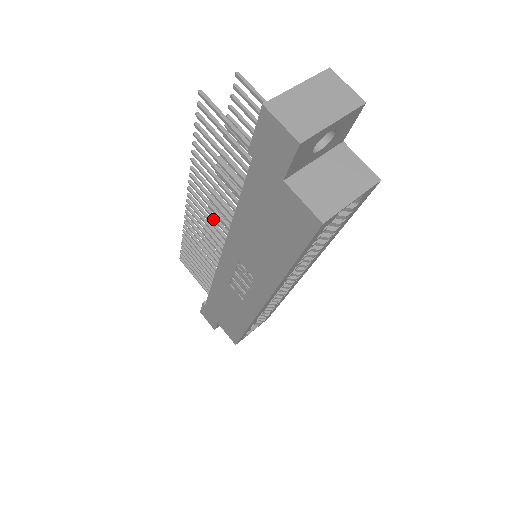
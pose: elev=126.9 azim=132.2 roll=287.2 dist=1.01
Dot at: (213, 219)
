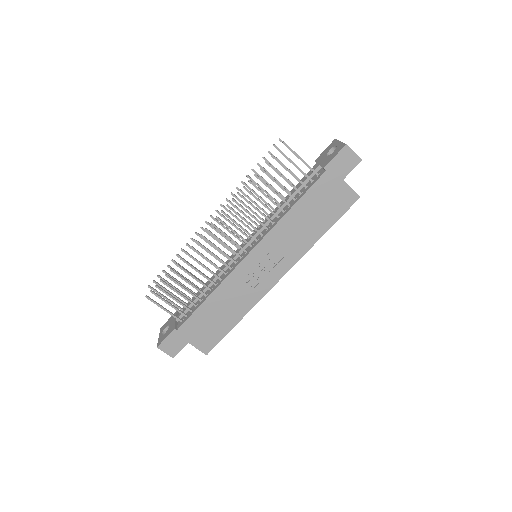
Dot at: (243, 230)
